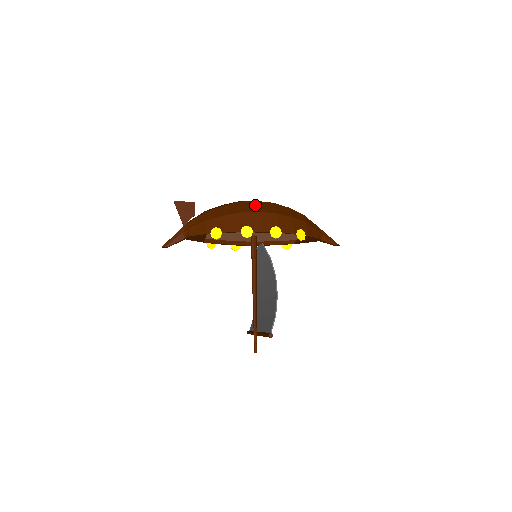
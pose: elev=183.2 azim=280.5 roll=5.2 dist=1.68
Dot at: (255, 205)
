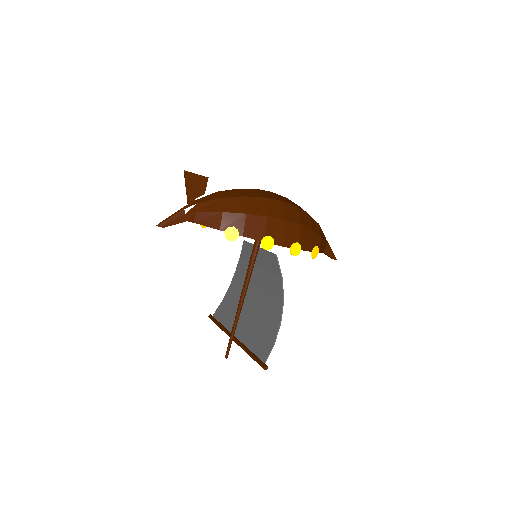
Dot at: (280, 207)
